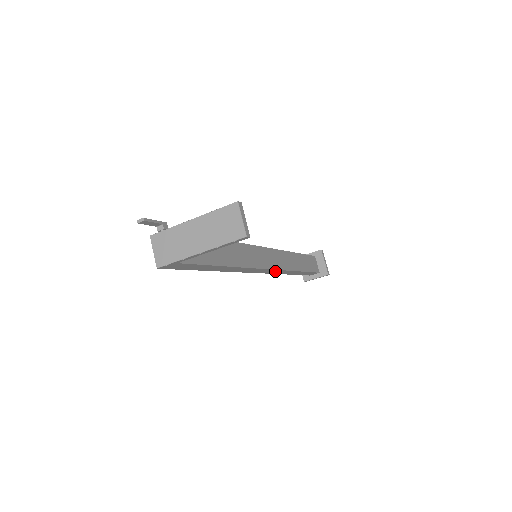
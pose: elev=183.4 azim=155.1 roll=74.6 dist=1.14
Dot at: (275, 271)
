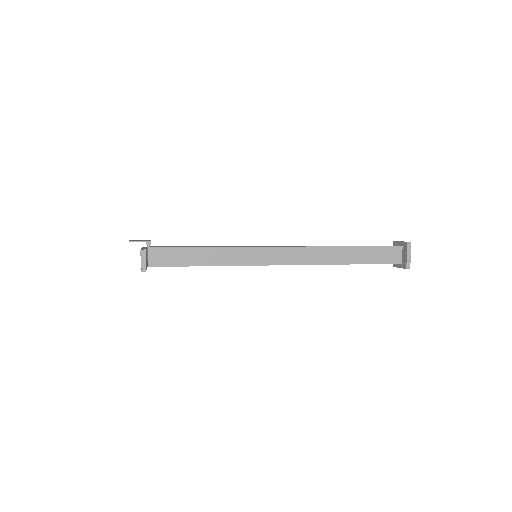
Dot at: (297, 264)
